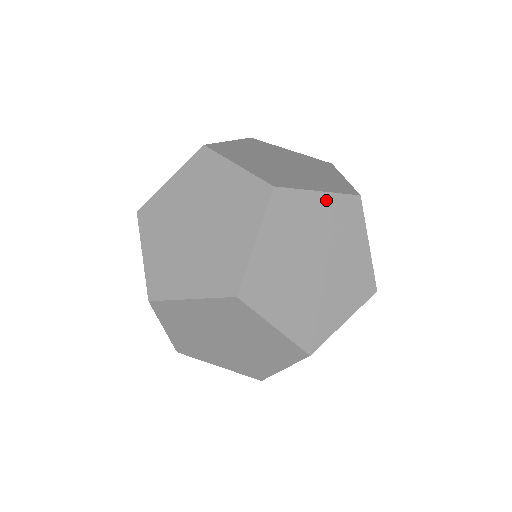
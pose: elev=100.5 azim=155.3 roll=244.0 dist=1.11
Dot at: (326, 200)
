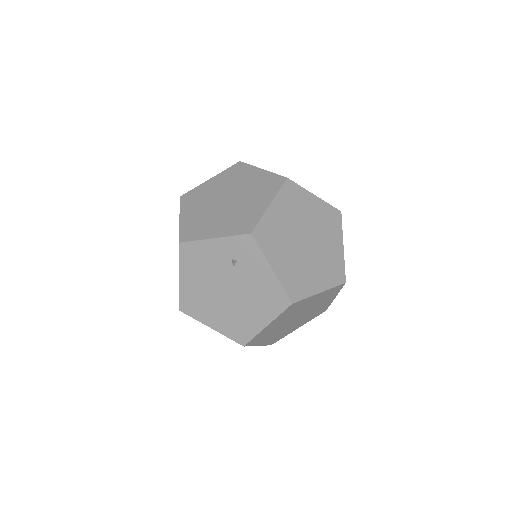
Dot at: (221, 243)
